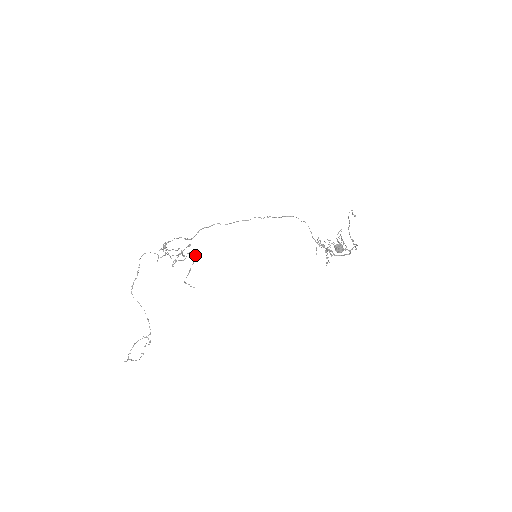
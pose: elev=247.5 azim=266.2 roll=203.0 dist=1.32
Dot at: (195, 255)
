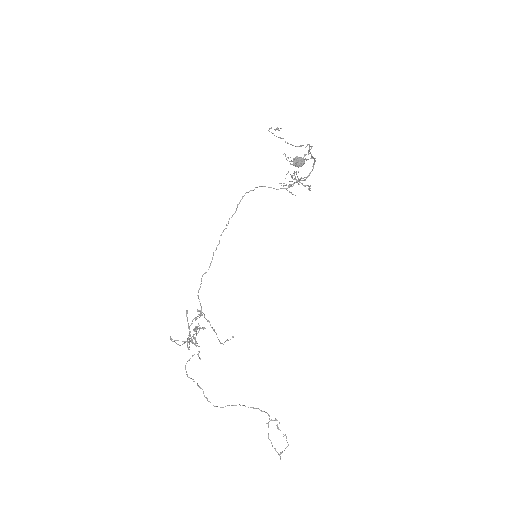
Dot at: (201, 313)
